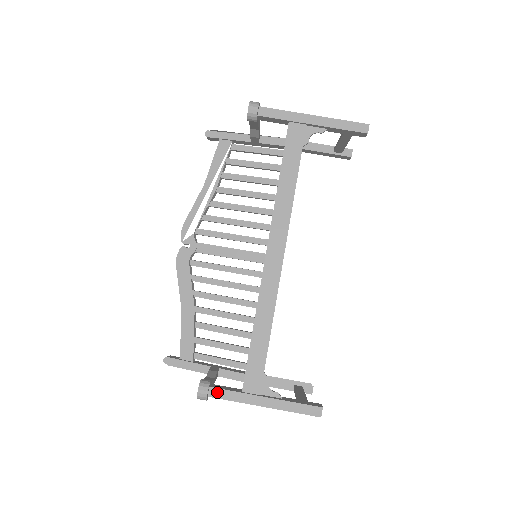
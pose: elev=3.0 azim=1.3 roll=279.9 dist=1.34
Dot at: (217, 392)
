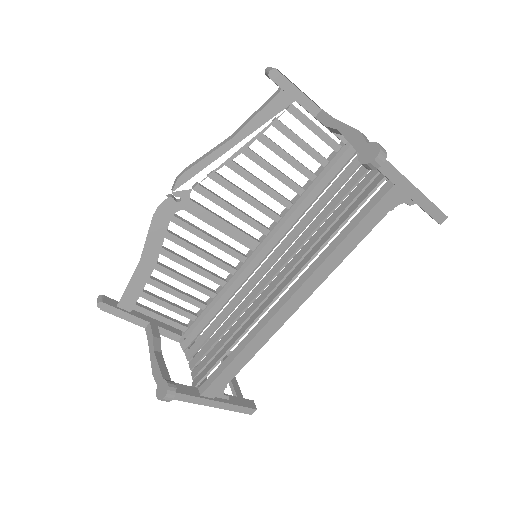
Dot at: (179, 396)
